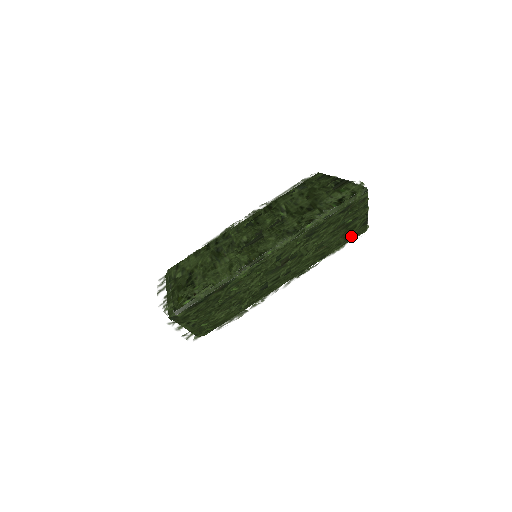
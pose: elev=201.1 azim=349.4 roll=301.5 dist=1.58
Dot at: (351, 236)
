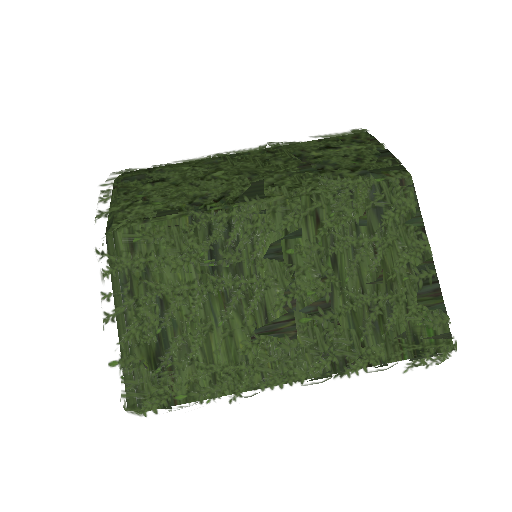
Dot at: occluded
